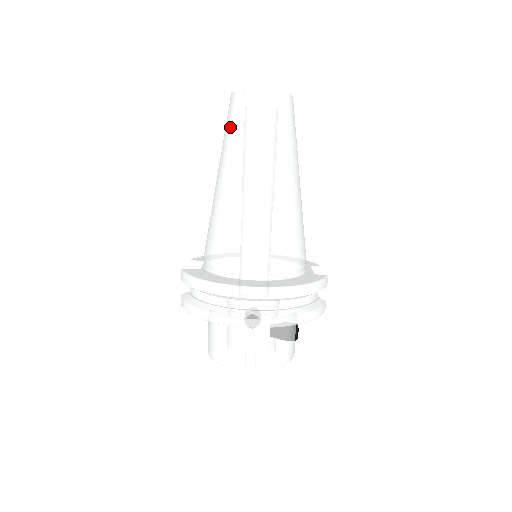
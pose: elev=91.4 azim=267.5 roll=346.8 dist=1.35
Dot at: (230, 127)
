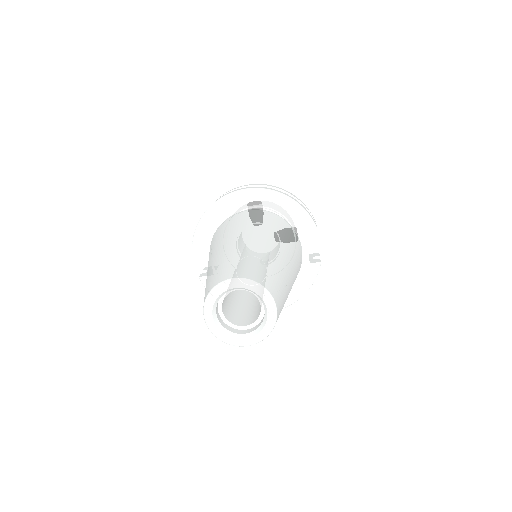
Dot at: occluded
